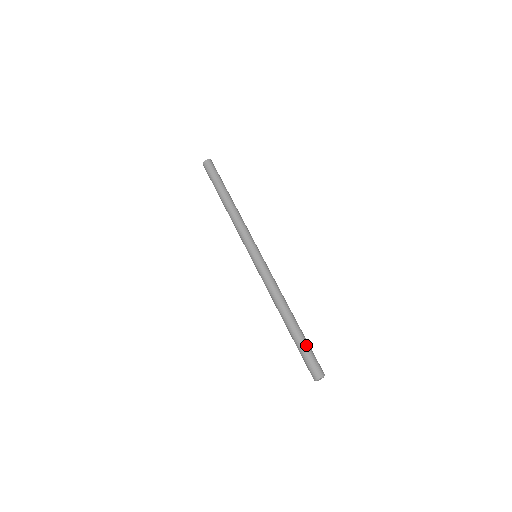
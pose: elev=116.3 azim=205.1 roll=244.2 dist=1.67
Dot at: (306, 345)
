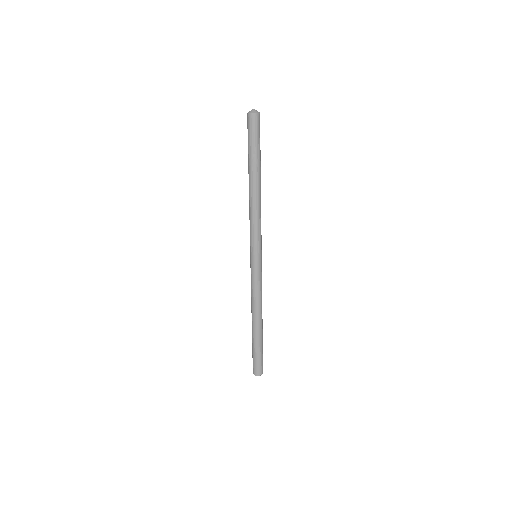
Dot at: (258, 352)
